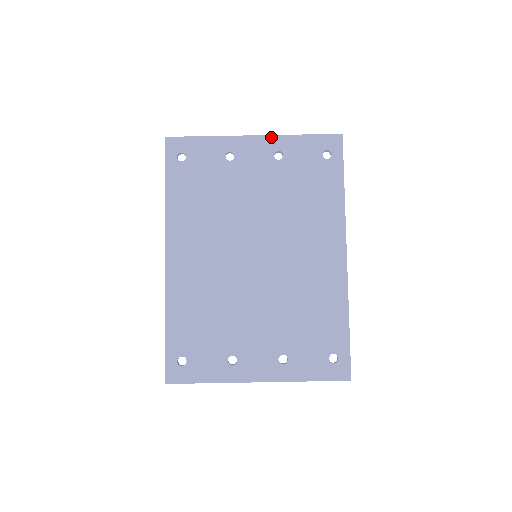
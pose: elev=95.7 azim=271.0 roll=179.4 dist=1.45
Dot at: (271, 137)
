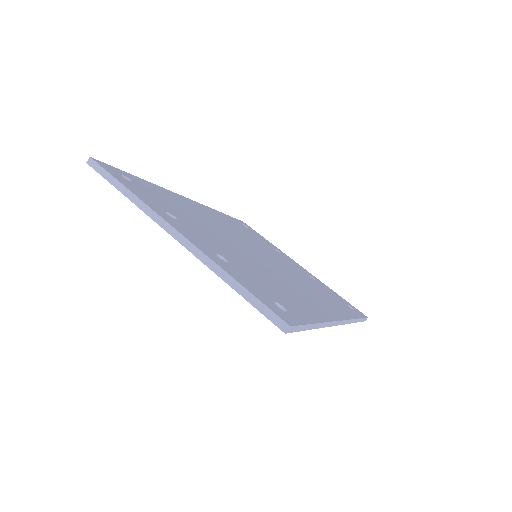
Dot at: occluded
